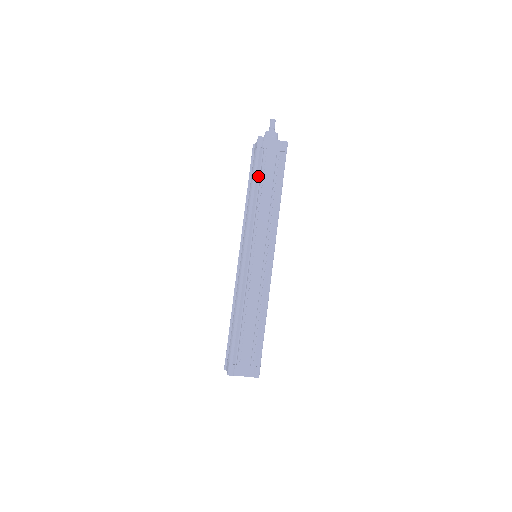
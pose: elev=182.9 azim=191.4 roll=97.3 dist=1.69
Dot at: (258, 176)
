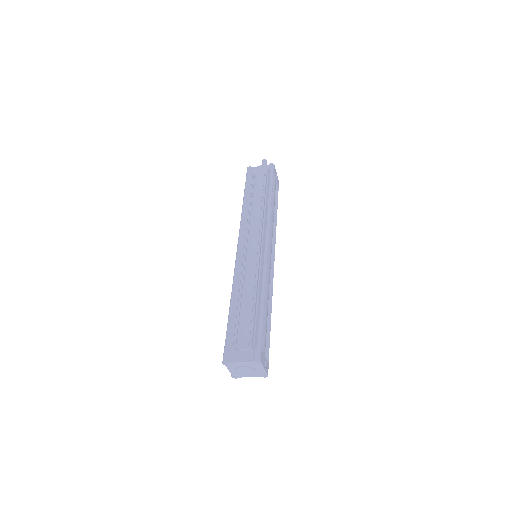
Dot at: (249, 192)
